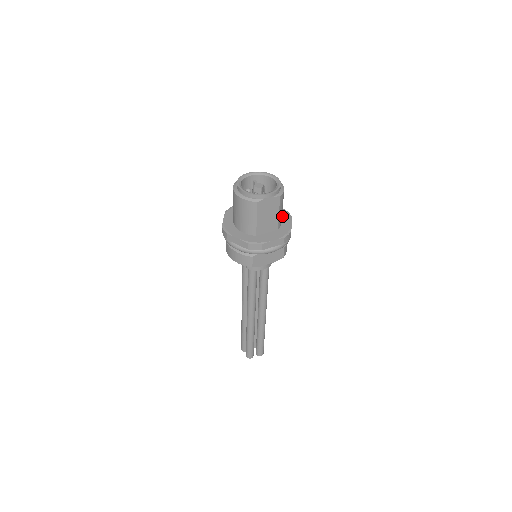
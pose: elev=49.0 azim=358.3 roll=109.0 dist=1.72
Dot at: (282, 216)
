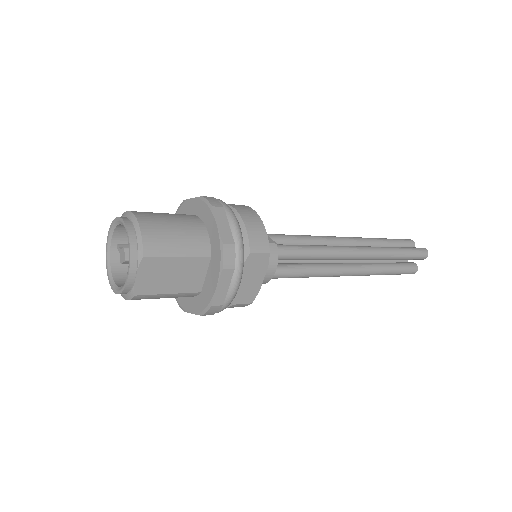
Dot at: (204, 218)
